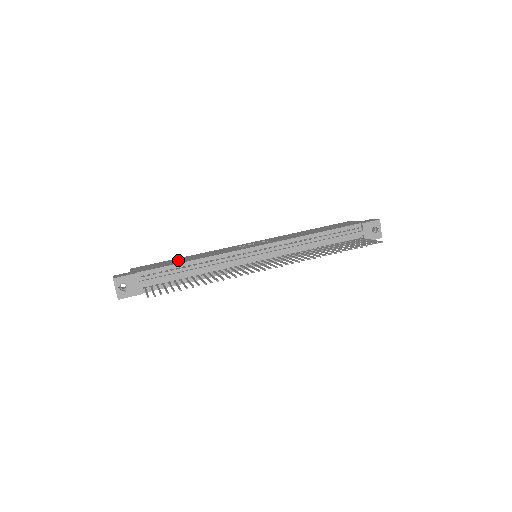
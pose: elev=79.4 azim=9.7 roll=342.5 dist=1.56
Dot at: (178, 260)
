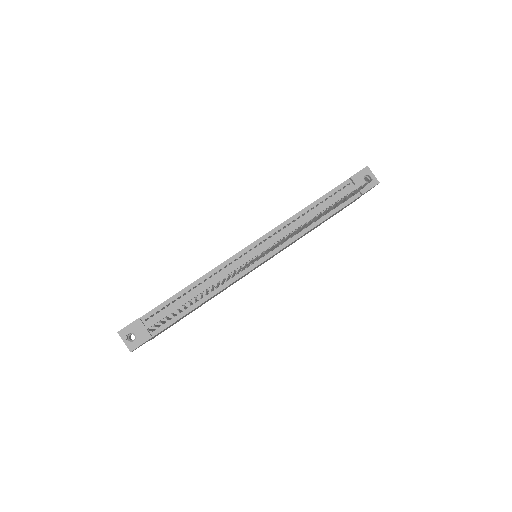
Dot at: occluded
